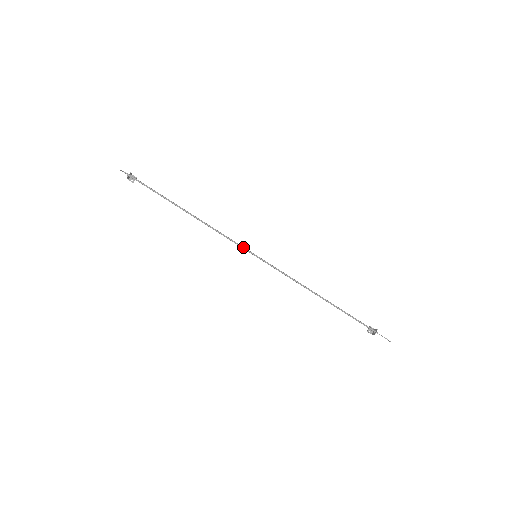
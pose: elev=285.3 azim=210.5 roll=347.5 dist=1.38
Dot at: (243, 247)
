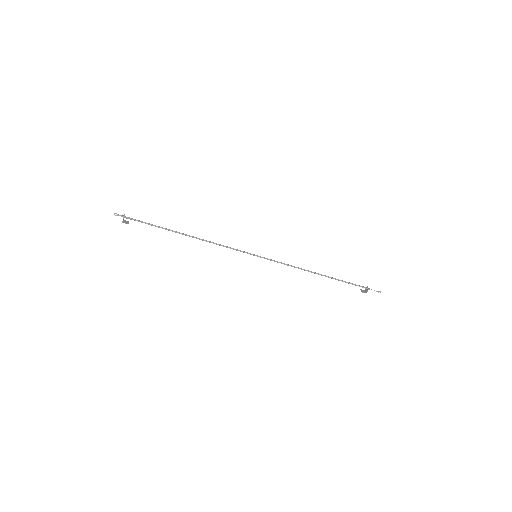
Dot at: (243, 251)
